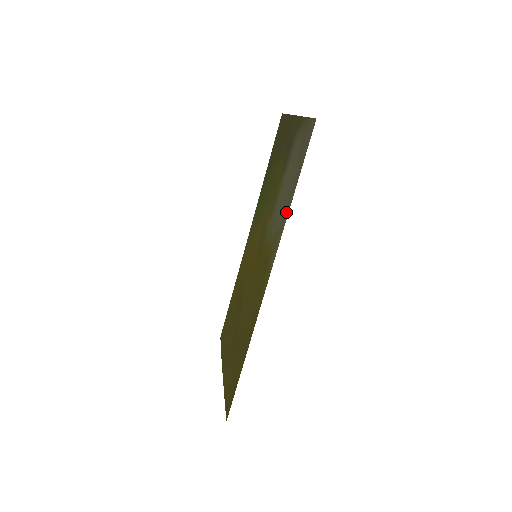
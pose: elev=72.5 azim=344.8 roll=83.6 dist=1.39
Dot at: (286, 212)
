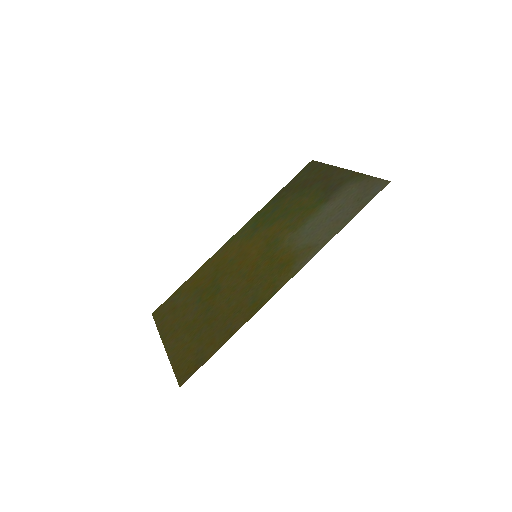
Dot at: (331, 233)
